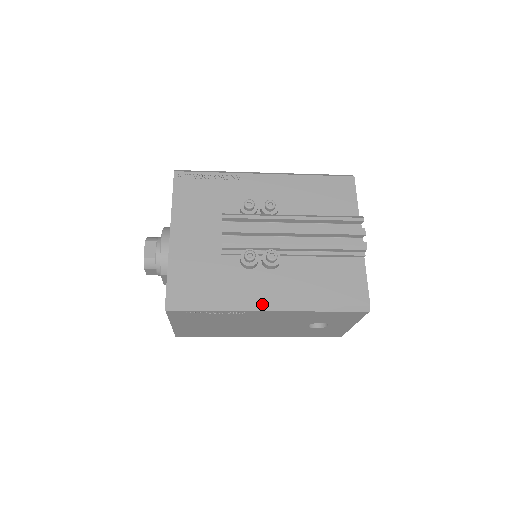
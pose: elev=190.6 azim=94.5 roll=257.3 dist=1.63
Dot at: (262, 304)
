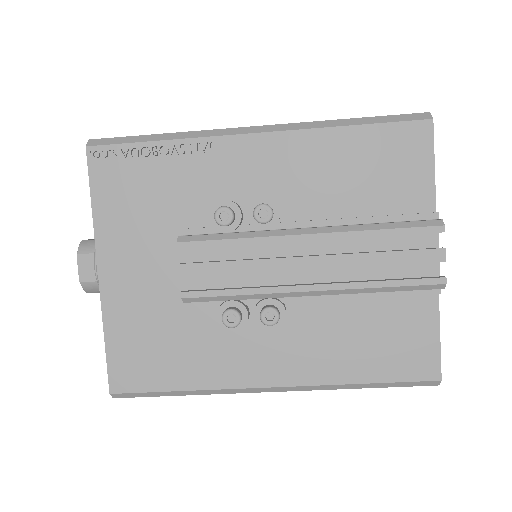
Dot at: (259, 386)
